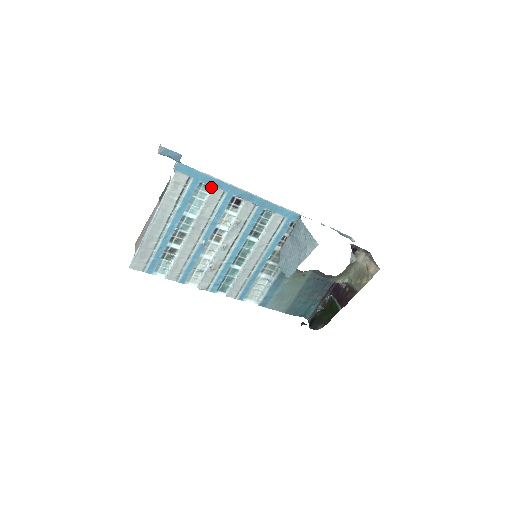
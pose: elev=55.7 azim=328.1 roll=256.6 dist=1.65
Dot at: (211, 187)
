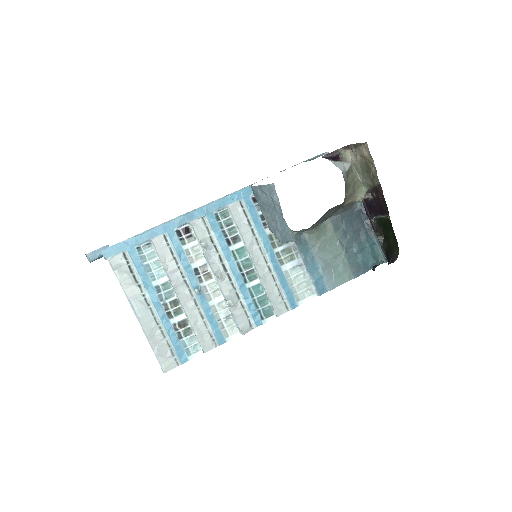
Dot at: (150, 242)
